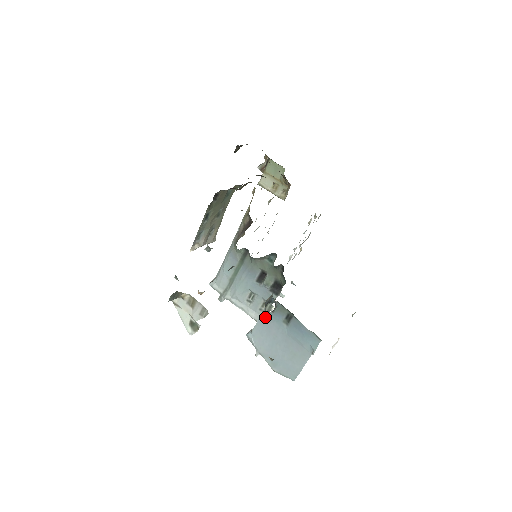
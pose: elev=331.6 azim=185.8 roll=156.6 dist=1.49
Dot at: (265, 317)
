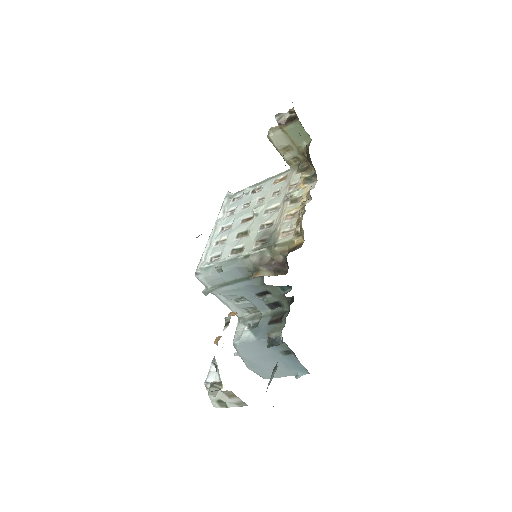
Dot at: (263, 343)
